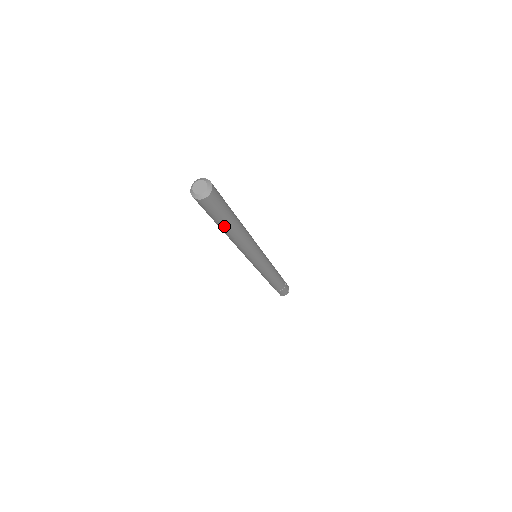
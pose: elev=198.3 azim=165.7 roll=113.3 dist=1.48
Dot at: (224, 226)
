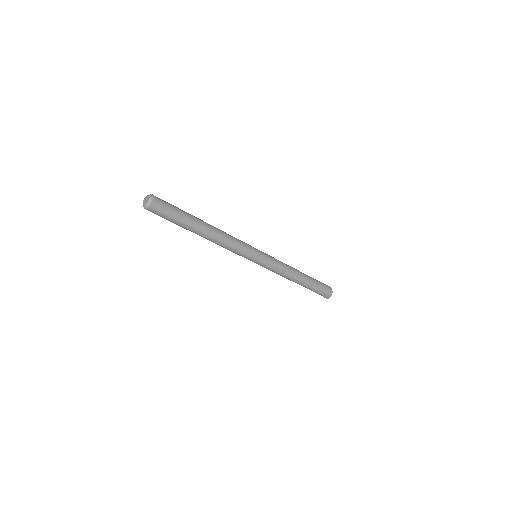
Dot at: (188, 228)
